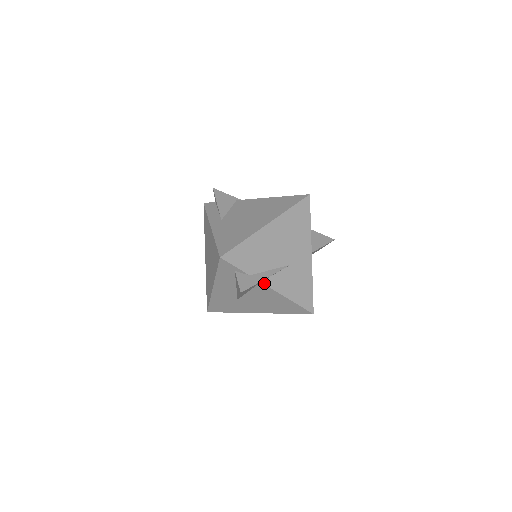
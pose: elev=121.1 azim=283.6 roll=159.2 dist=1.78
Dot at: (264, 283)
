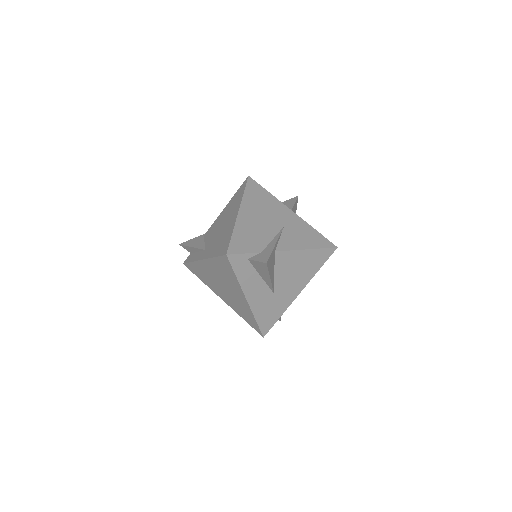
Dot at: (278, 251)
